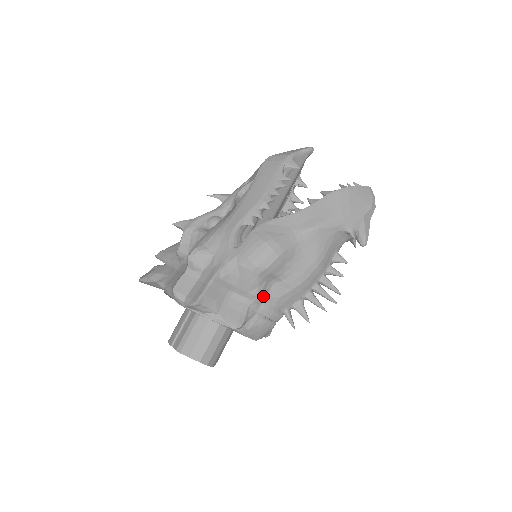
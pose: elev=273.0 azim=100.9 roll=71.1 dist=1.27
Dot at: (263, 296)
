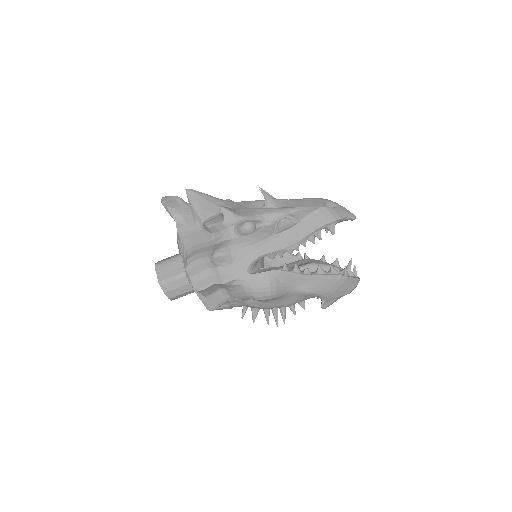
Dot at: (241, 301)
